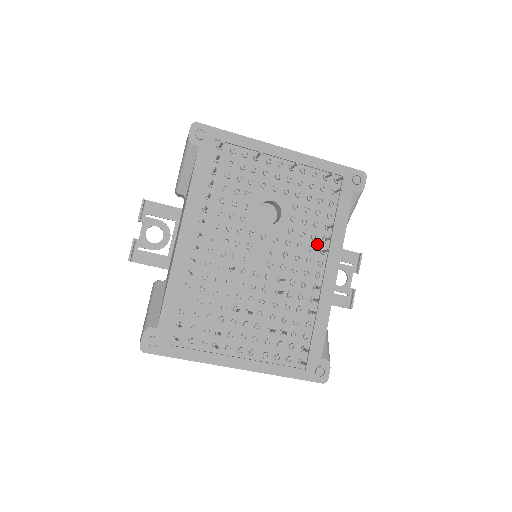
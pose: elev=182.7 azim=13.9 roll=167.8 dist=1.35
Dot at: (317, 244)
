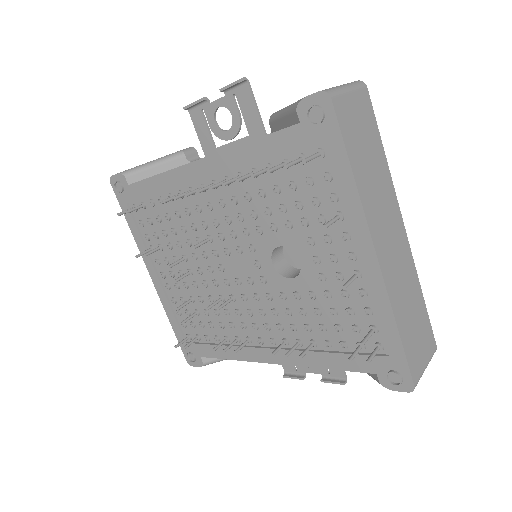
Dot at: (289, 333)
